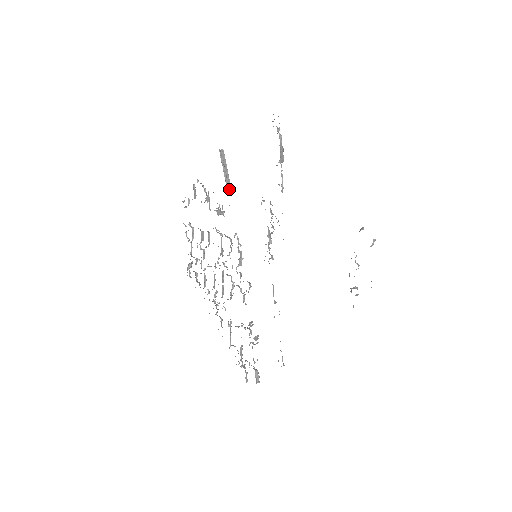
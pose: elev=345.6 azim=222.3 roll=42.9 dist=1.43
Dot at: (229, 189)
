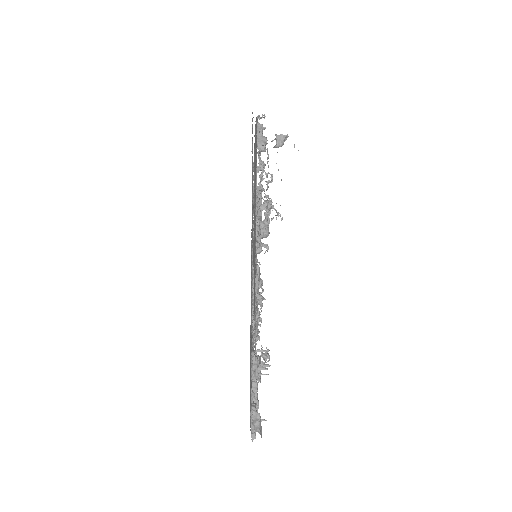
Dot at: (258, 213)
